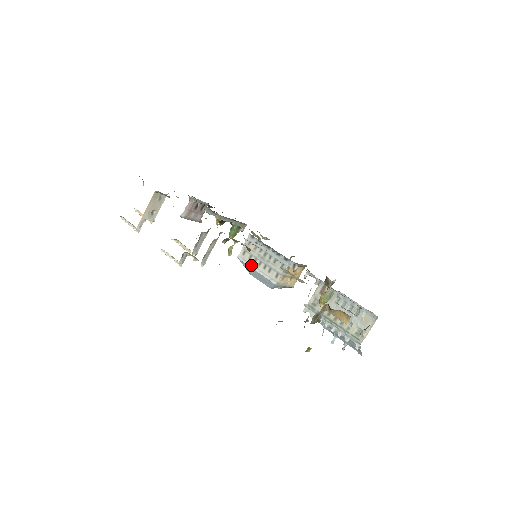
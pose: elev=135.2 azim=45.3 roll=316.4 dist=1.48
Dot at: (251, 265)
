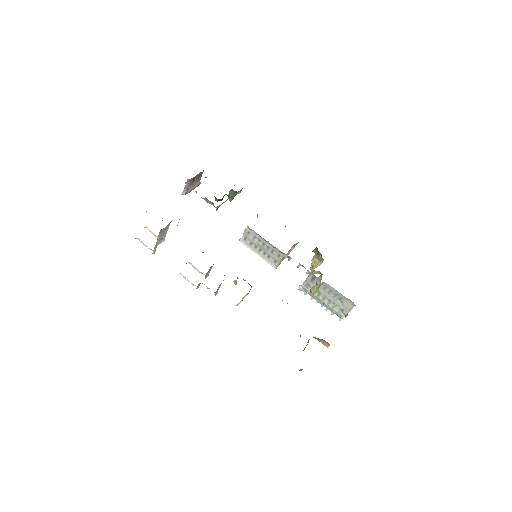
Dot at: (253, 250)
